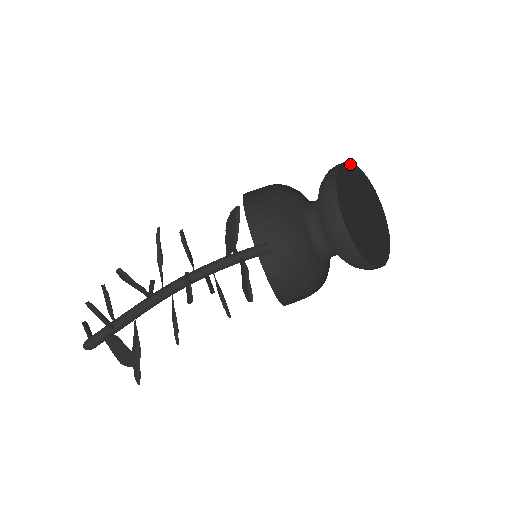
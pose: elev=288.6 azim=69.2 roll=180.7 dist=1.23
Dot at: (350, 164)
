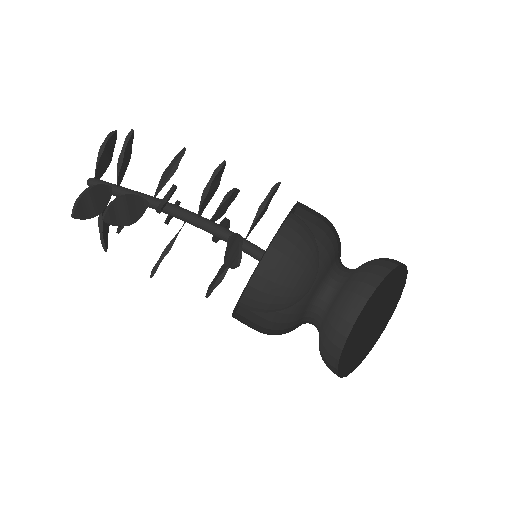
Dot at: occluded
